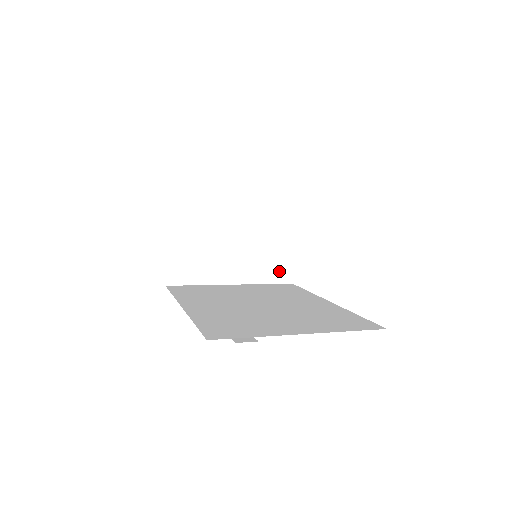
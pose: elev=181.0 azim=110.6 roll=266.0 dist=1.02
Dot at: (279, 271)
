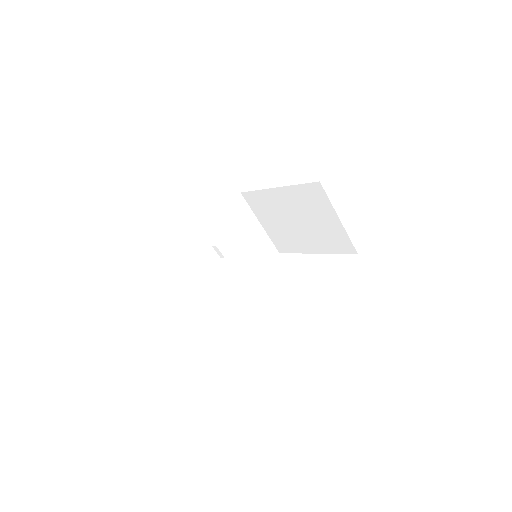
Dot at: (250, 280)
